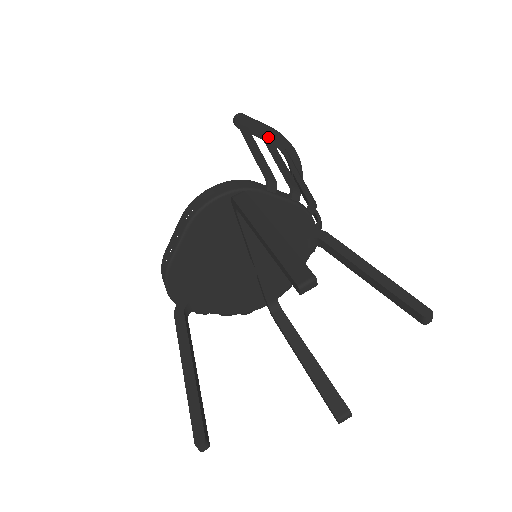
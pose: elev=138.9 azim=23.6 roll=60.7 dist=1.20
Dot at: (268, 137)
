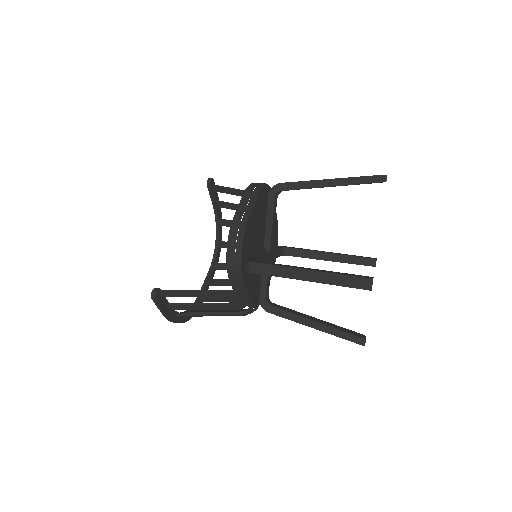
Dot at: (218, 203)
